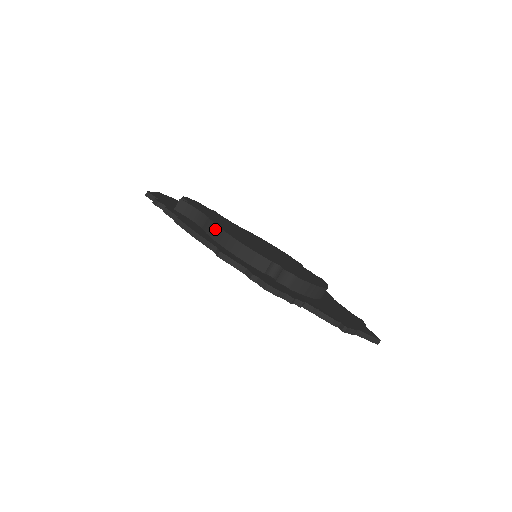
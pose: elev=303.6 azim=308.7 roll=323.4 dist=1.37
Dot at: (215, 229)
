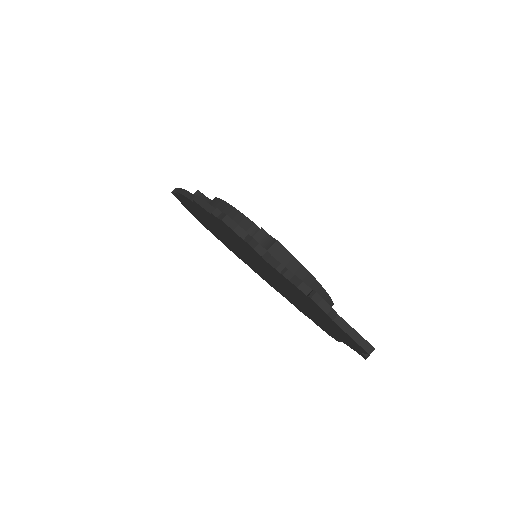
Dot at: (212, 200)
